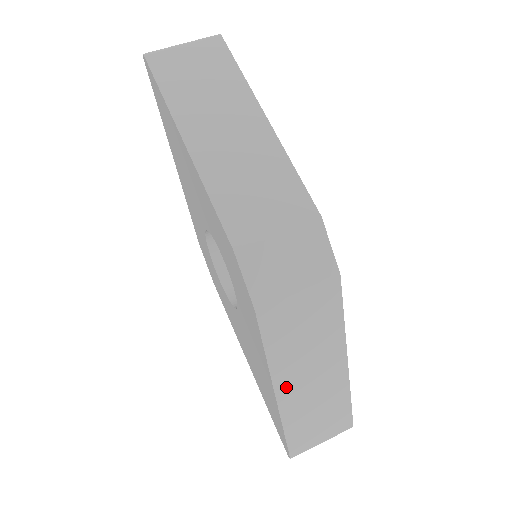
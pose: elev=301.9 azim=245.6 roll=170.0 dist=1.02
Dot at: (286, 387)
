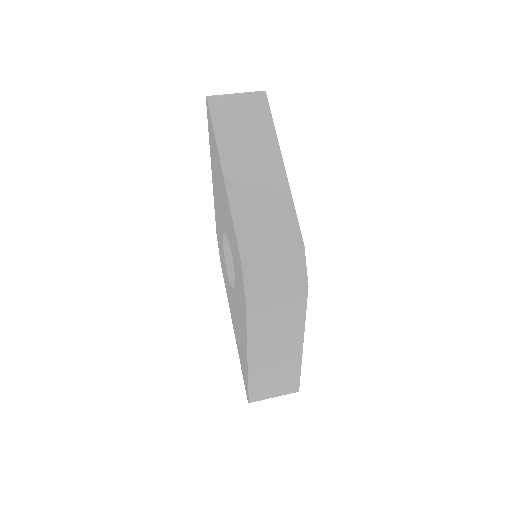
Dot at: (256, 353)
